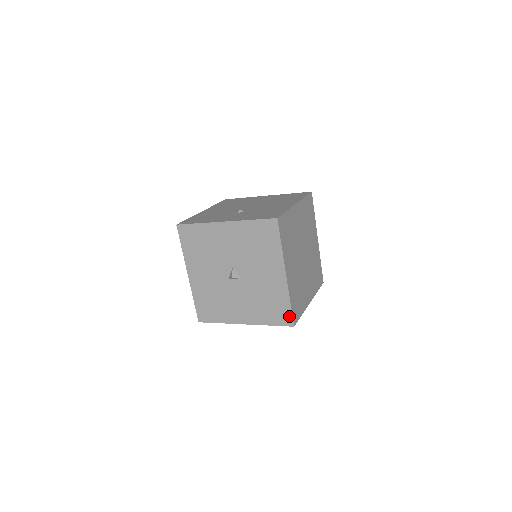
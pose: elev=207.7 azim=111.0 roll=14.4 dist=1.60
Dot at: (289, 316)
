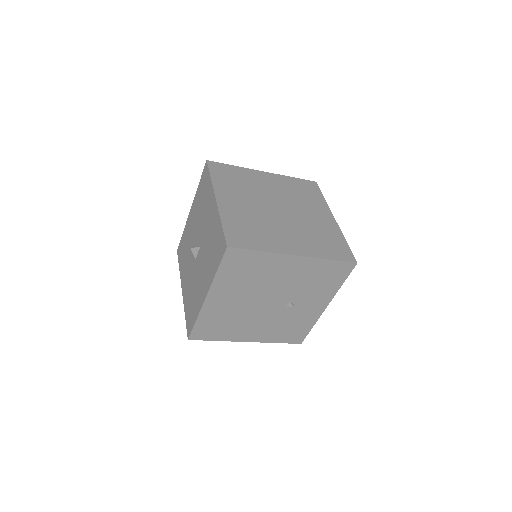
Dot at: (223, 240)
